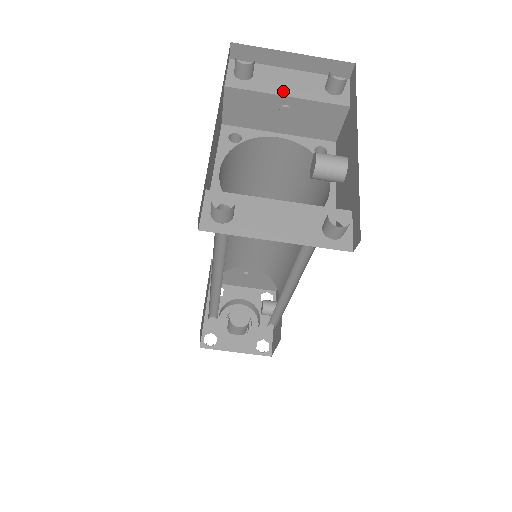
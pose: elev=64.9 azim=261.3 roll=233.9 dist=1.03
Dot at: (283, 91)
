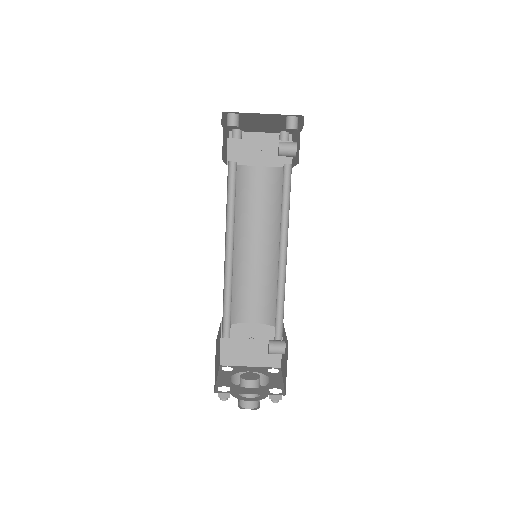
Dot at: (258, 140)
